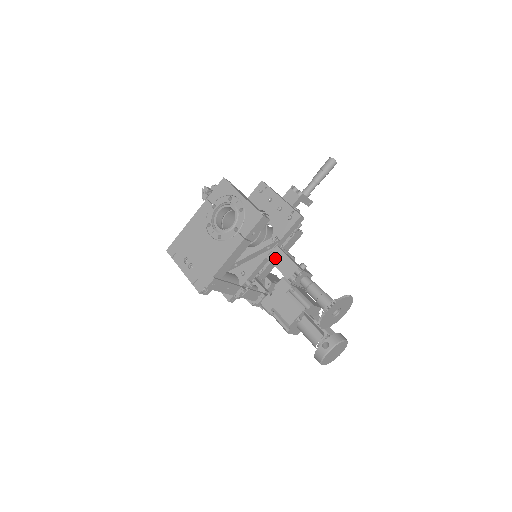
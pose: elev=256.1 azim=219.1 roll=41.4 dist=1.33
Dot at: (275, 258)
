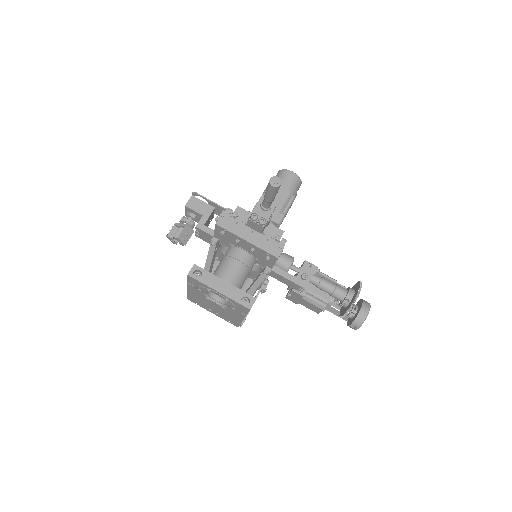
Dot at: (276, 277)
